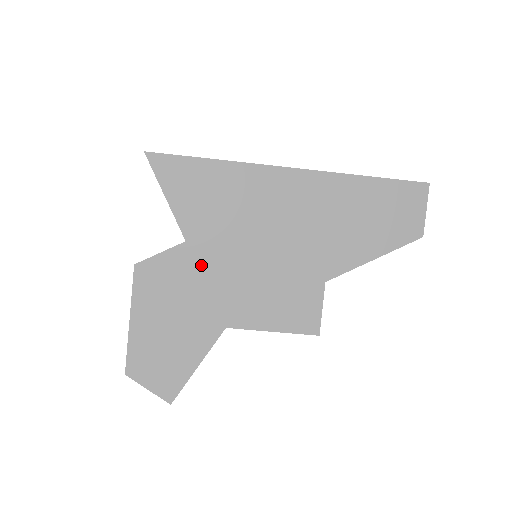
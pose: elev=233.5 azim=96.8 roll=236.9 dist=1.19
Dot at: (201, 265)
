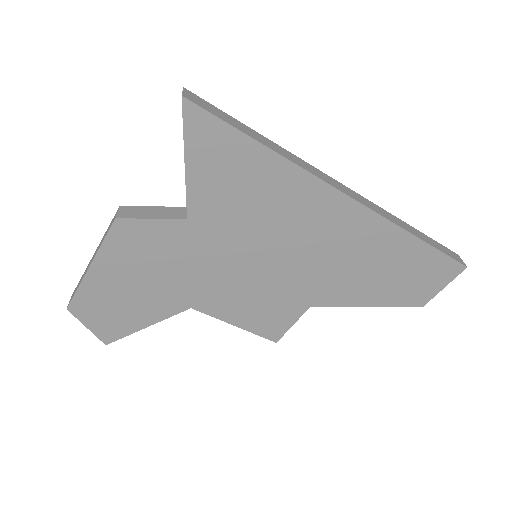
Dot at: (193, 248)
